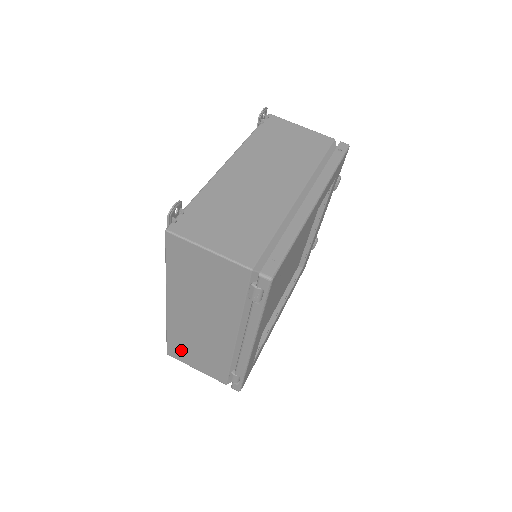
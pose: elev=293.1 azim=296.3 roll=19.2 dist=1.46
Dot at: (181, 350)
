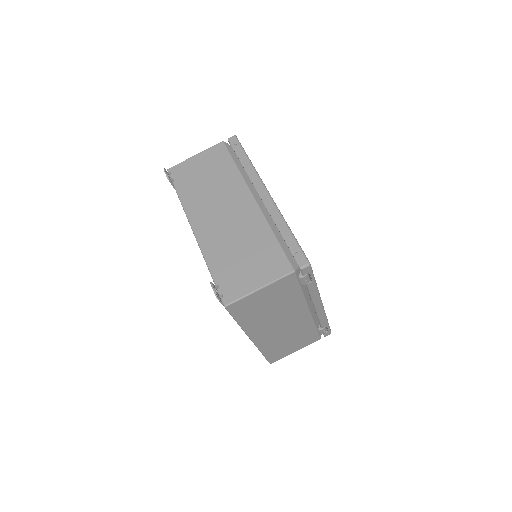
Dot at: (278, 353)
